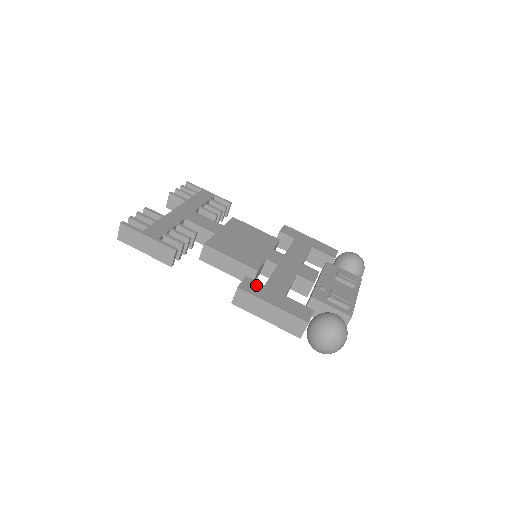
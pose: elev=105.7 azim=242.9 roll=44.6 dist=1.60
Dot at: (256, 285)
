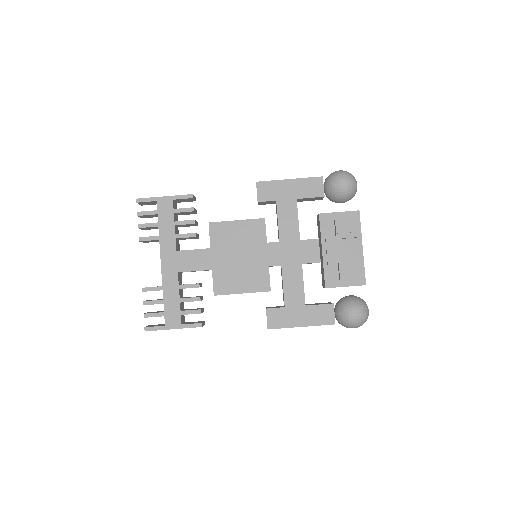
Dot at: (279, 313)
